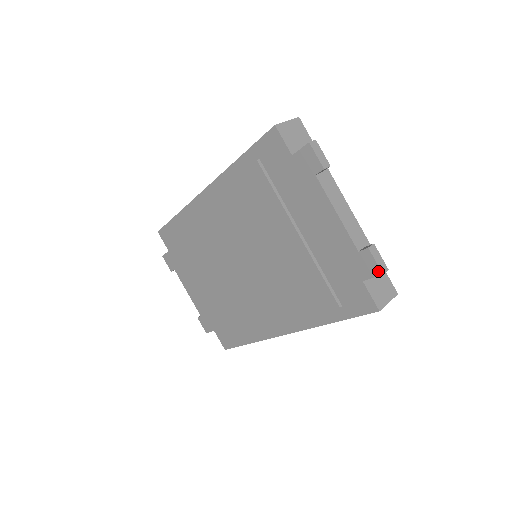
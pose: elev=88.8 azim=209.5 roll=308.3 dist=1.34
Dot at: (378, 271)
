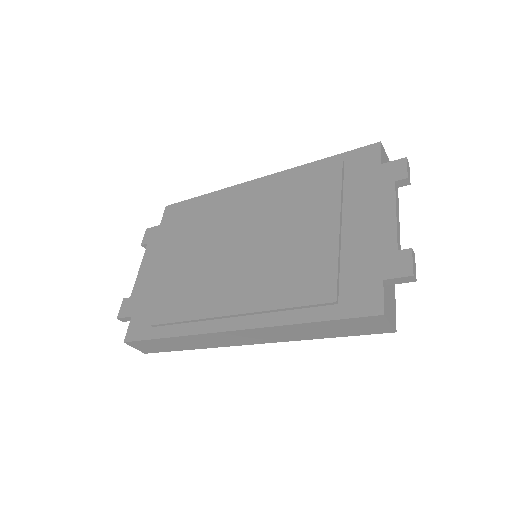
Dot at: (409, 271)
